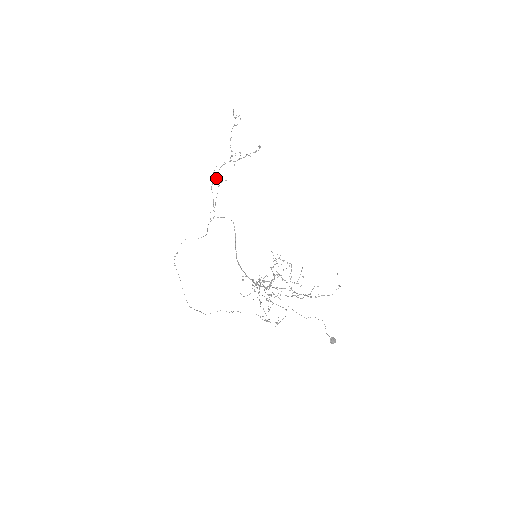
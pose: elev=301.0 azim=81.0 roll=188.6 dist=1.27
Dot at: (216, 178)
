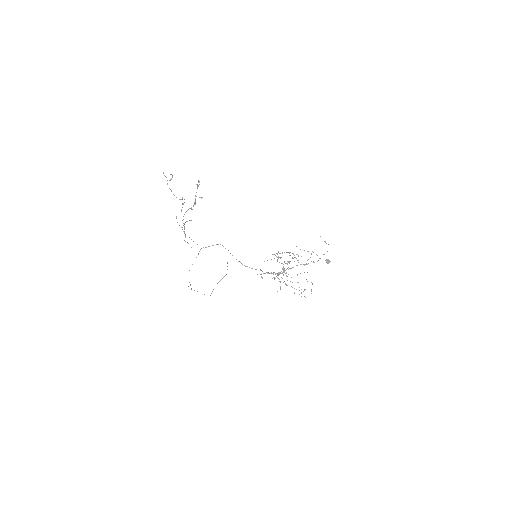
Dot at: occluded
